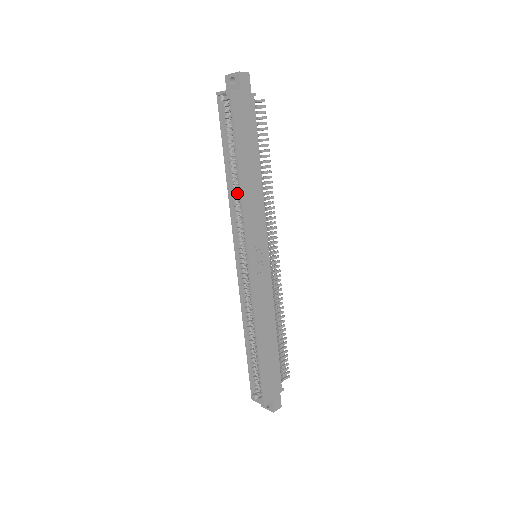
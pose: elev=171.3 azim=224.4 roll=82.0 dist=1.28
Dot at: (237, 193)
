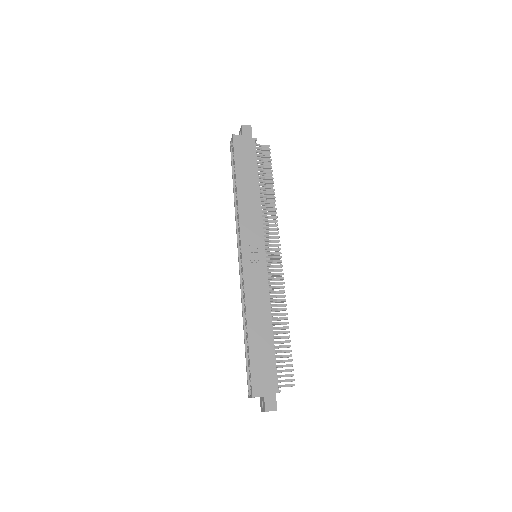
Dot at: occluded
